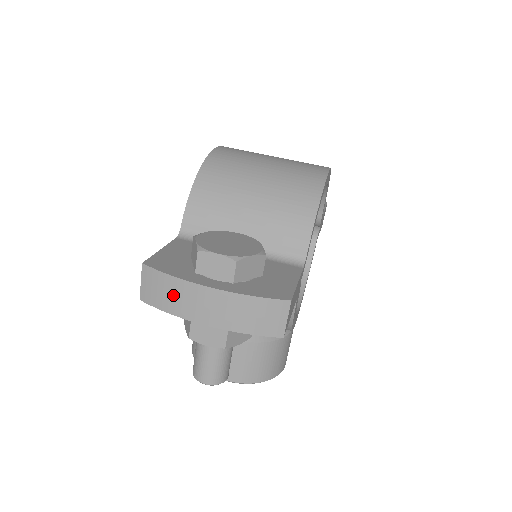
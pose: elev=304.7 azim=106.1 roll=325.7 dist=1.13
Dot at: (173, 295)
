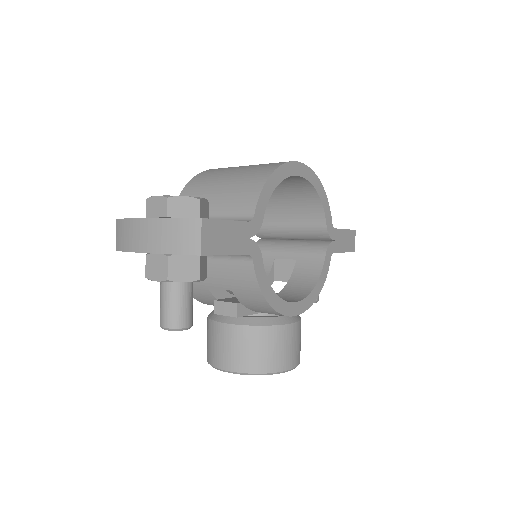
Dot at: (128, 234)
